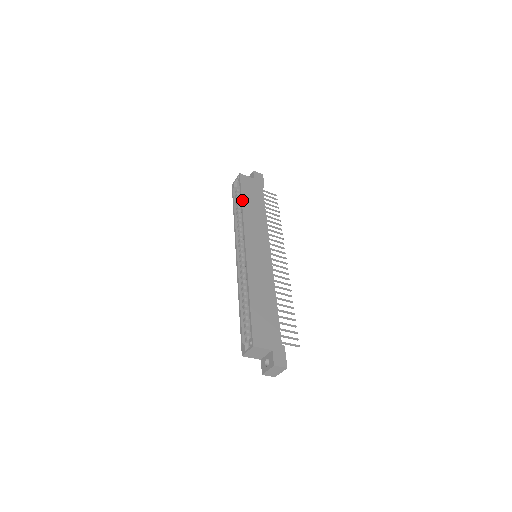
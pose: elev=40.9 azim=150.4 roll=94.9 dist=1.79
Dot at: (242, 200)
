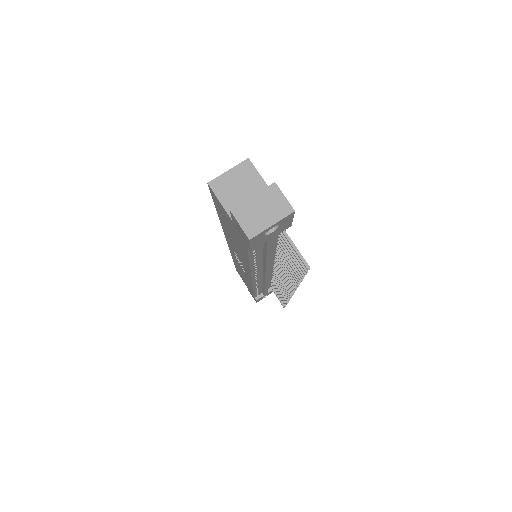
Dot at: occluded
